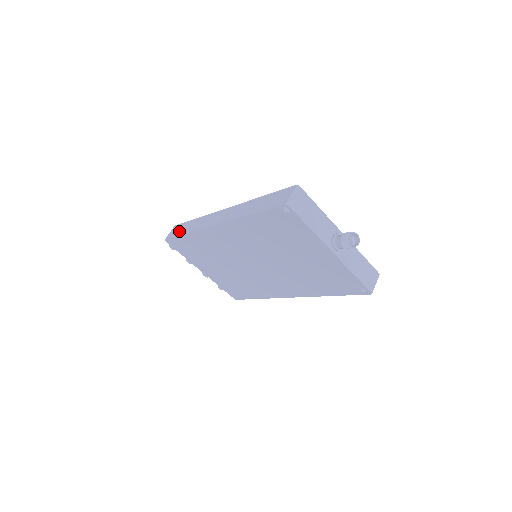
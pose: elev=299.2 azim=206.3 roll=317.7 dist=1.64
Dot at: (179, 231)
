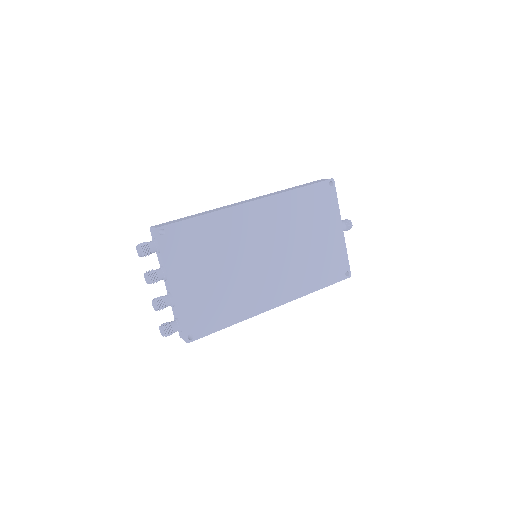
Dot at: (182, 219)
